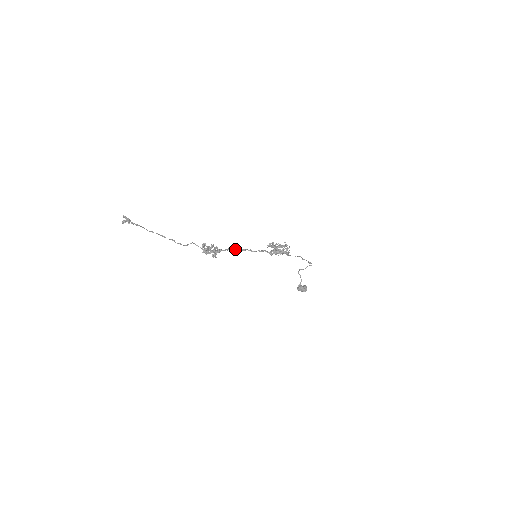
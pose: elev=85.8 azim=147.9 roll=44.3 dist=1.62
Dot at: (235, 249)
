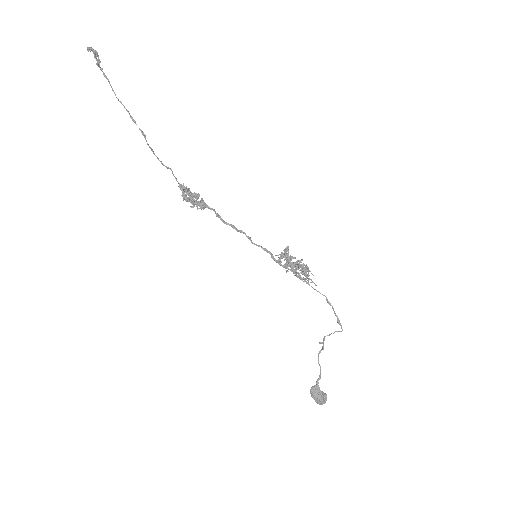
Dot at: occluded
